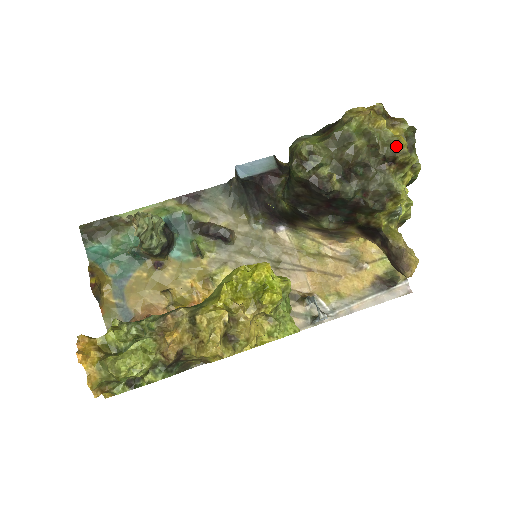
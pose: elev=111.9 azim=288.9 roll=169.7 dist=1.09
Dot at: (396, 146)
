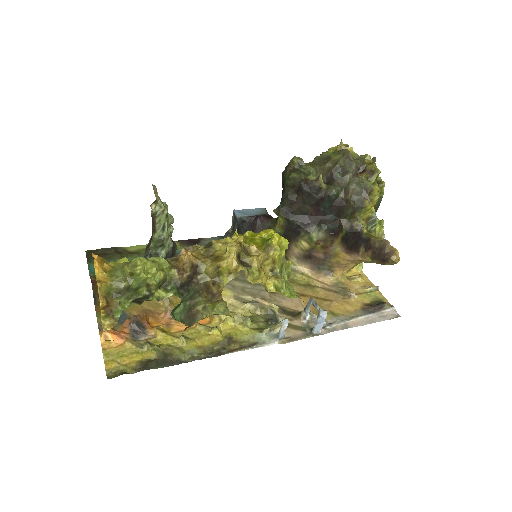
Dot at: (364, 159)
